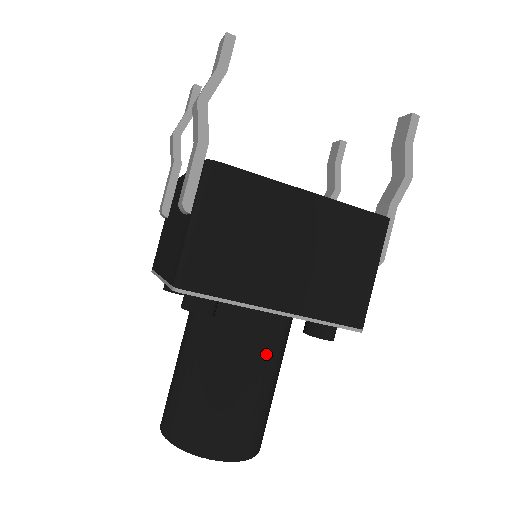
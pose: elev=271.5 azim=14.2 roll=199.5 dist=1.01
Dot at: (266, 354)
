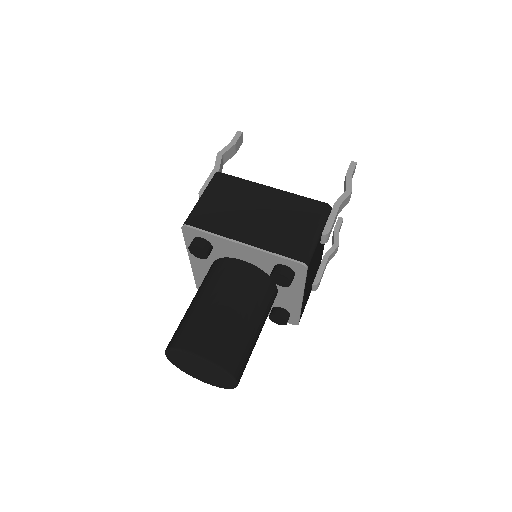
Dot at: (242, 291)
